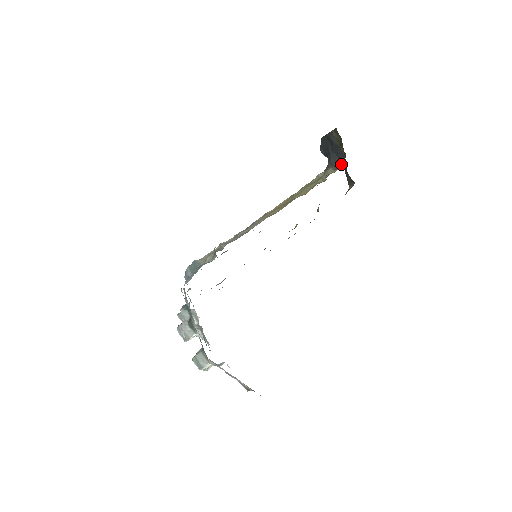
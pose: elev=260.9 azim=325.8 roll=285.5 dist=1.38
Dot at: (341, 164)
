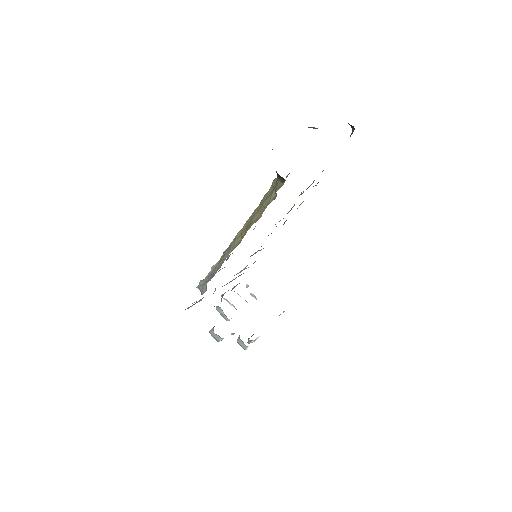
Dot at: (283, 178)
